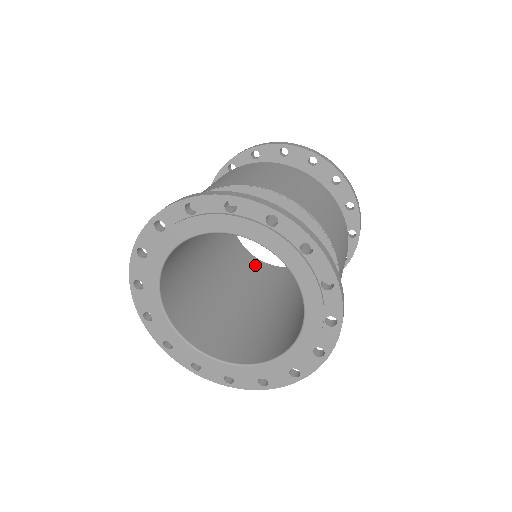
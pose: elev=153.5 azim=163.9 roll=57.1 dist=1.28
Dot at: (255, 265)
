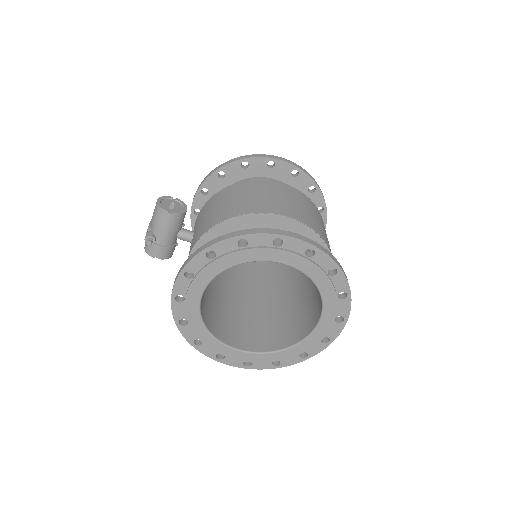
Dot at: occluded
